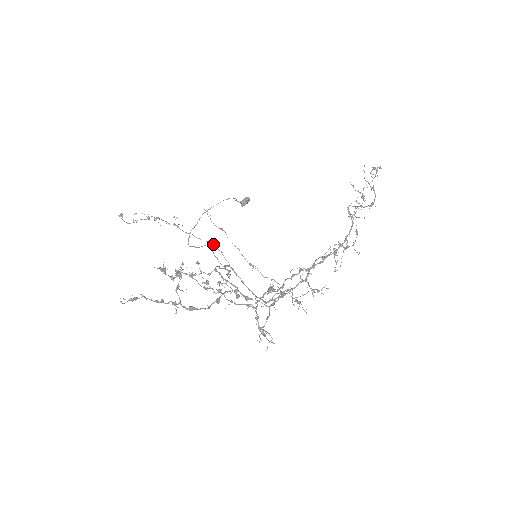
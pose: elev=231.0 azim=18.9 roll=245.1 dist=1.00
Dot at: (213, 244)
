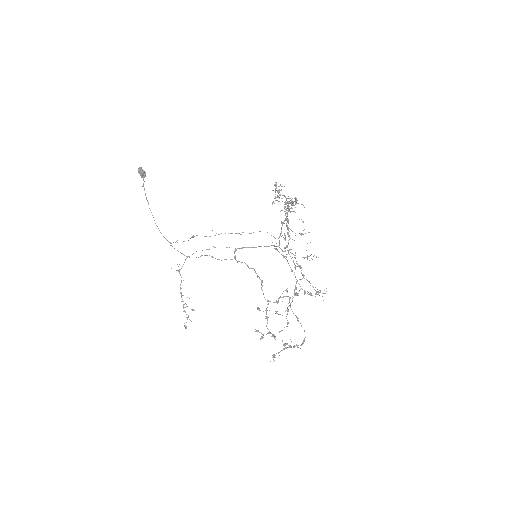
Dot at: occluded
